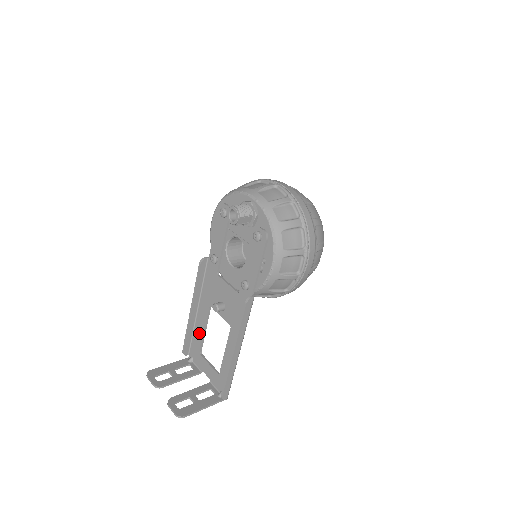
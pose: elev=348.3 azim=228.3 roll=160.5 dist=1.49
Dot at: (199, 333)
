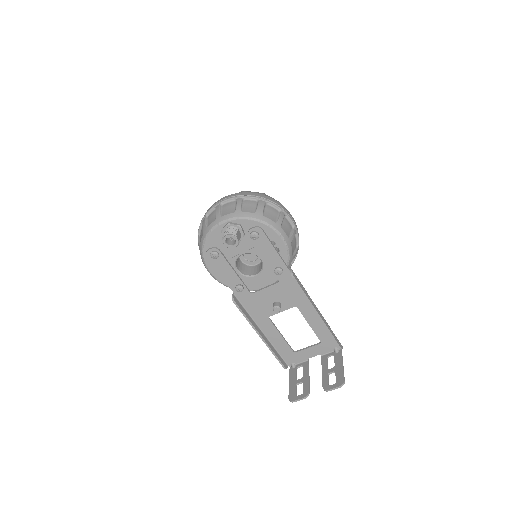
Dot at: (280, 343)
